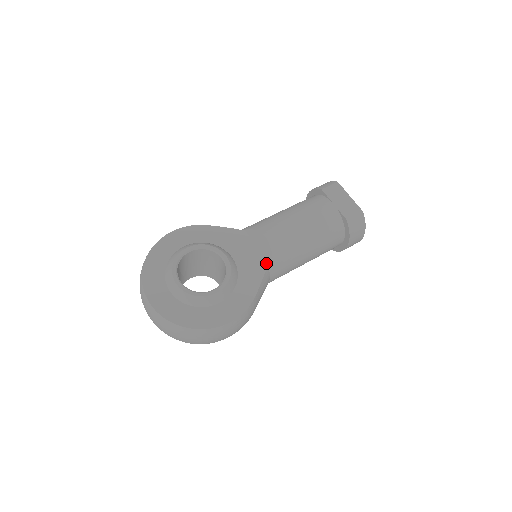
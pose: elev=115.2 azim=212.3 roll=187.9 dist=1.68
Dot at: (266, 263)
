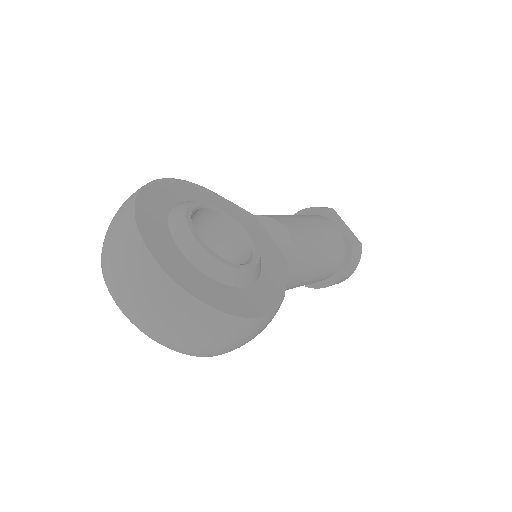
Dot at: (286, 260)
